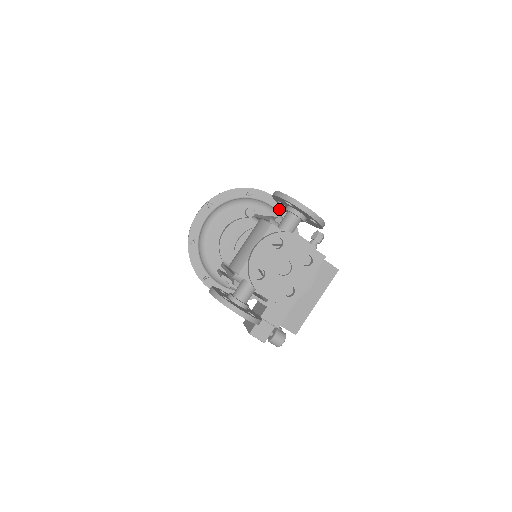
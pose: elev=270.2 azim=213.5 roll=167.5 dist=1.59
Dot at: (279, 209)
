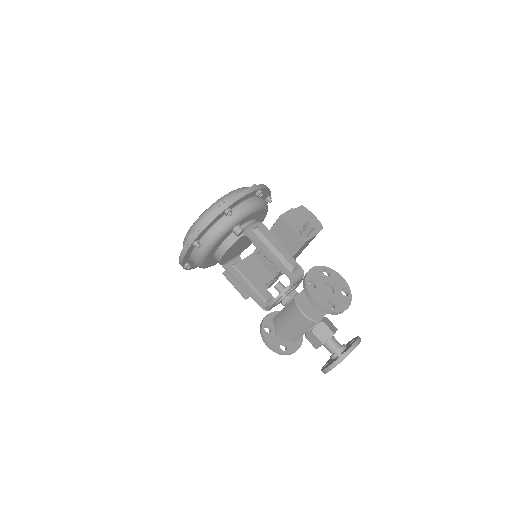
Dot at: (254, 195)
